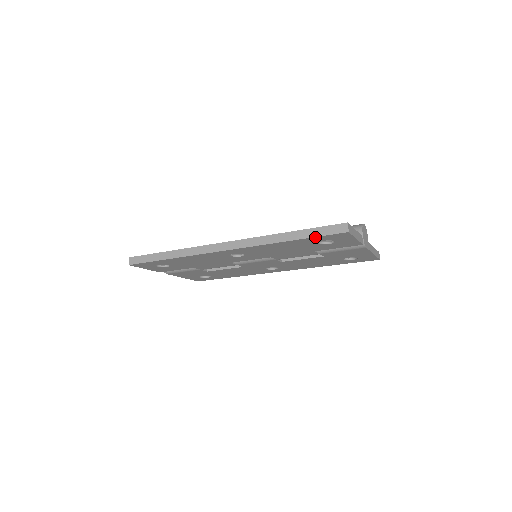
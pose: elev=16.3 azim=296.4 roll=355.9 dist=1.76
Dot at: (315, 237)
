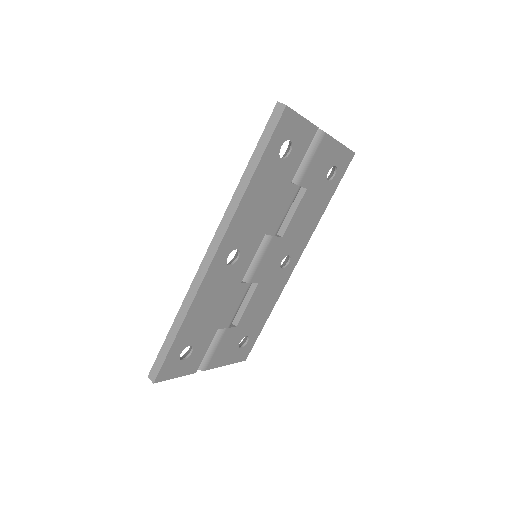
Dot at: (268, 146)
